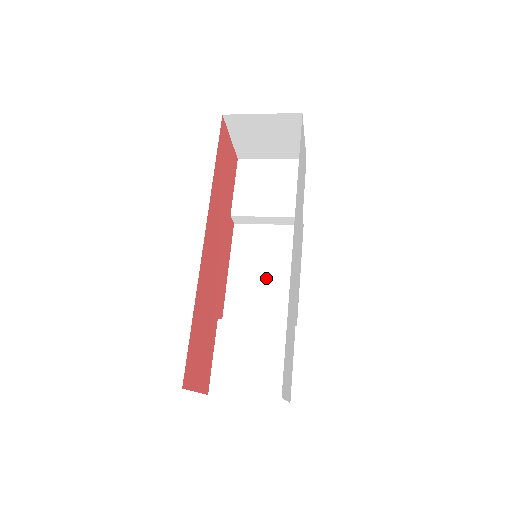
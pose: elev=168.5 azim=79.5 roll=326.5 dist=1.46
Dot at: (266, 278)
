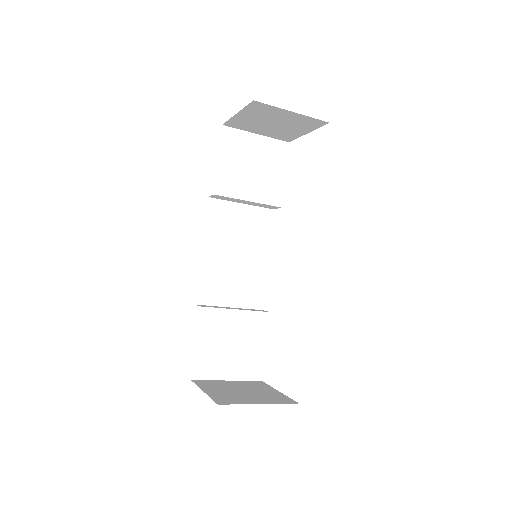
Dot at: (238, 261)
